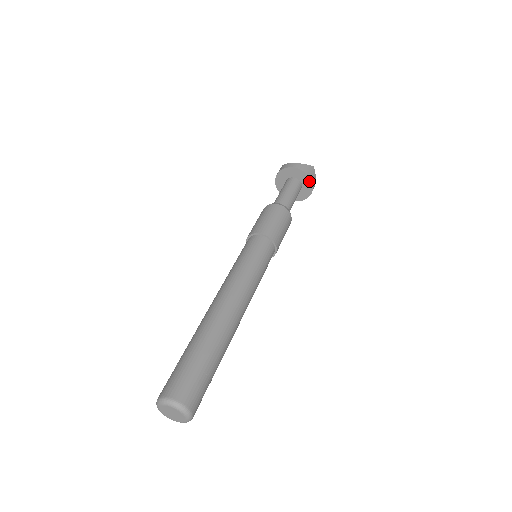
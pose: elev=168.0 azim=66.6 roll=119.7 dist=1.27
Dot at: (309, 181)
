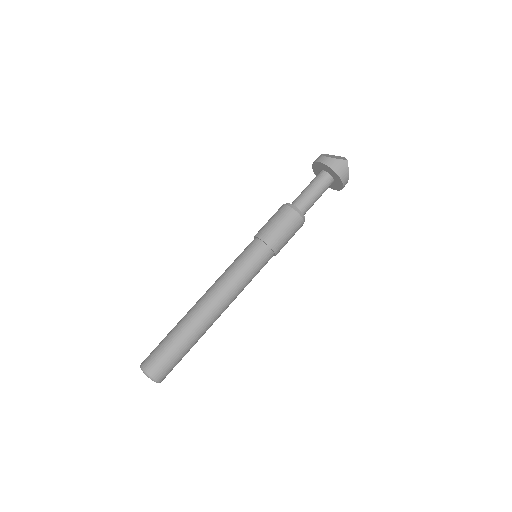
Dot at: (338, 177)
